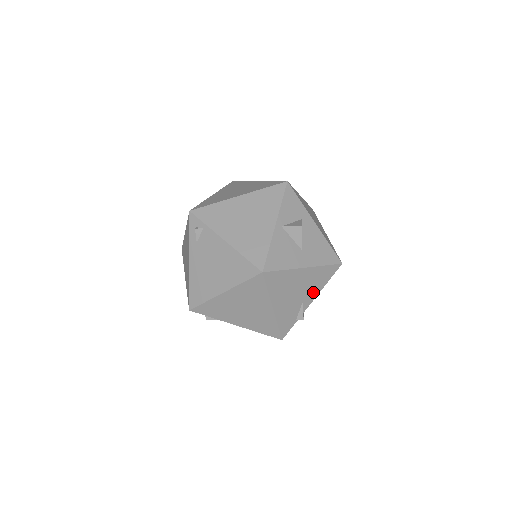
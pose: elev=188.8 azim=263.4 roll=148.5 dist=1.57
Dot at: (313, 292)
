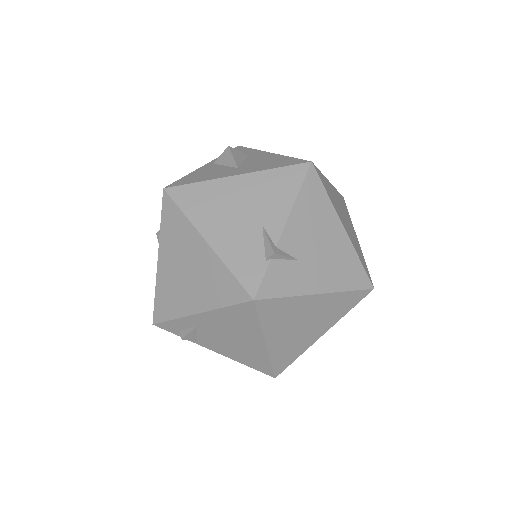
Dot at: (277, 211)
